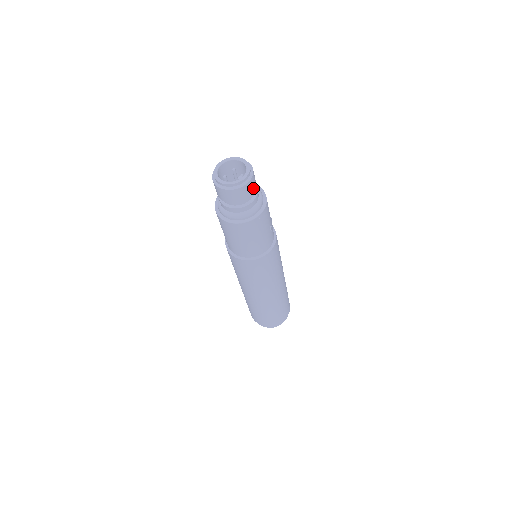
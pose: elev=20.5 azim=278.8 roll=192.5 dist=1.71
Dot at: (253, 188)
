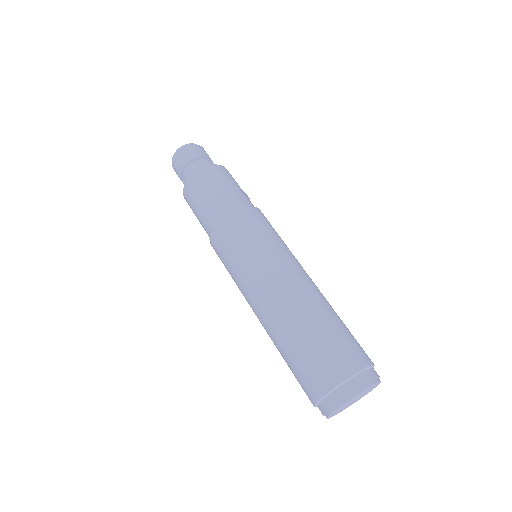
Dot at: (201, 153)
